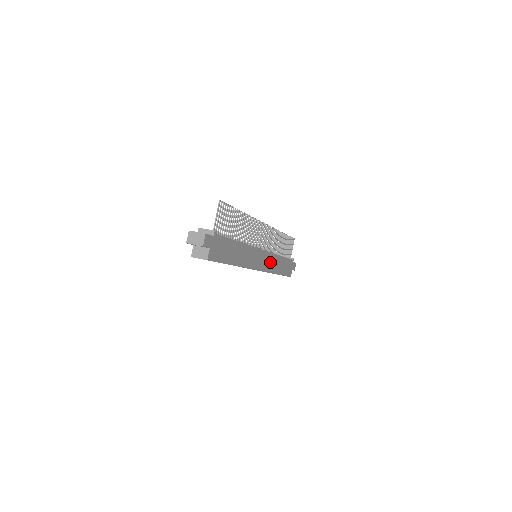
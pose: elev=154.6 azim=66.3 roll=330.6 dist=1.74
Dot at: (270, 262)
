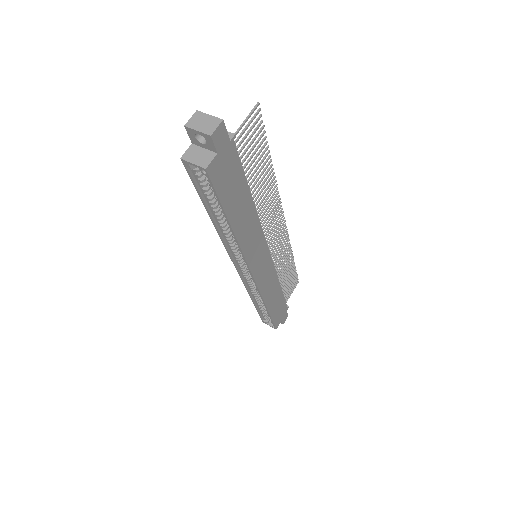
Dot at: (268, 280)
